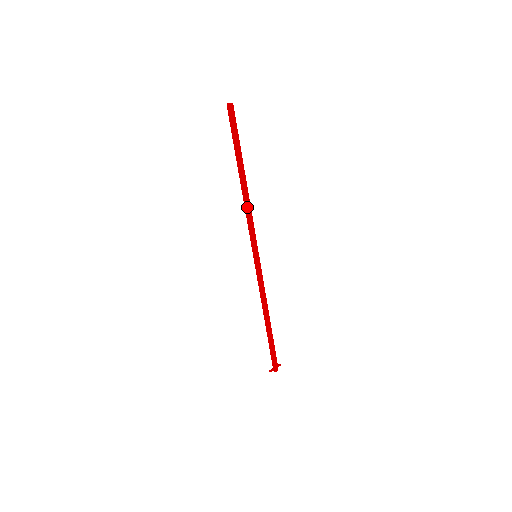
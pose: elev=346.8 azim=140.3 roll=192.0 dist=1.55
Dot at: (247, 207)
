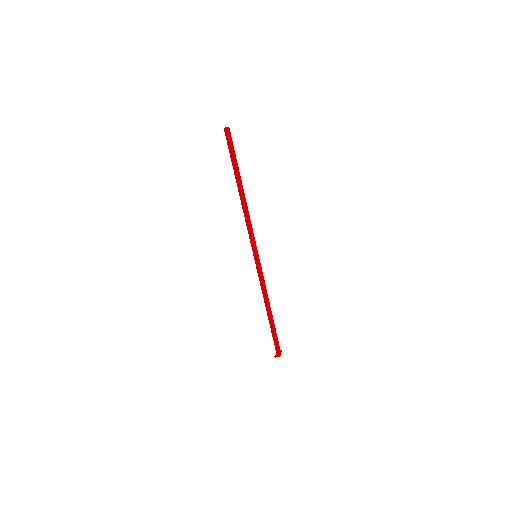
Dot at: (246, 214)
